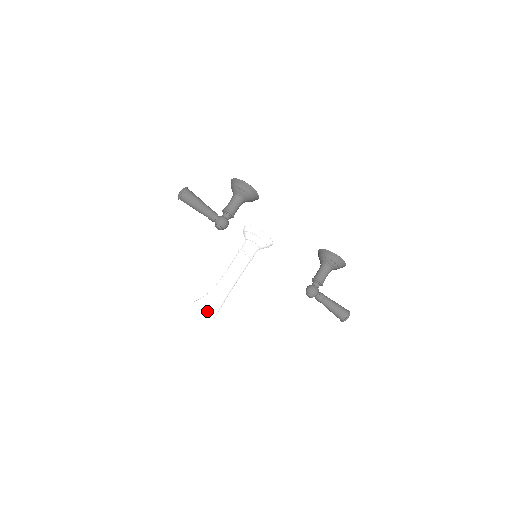
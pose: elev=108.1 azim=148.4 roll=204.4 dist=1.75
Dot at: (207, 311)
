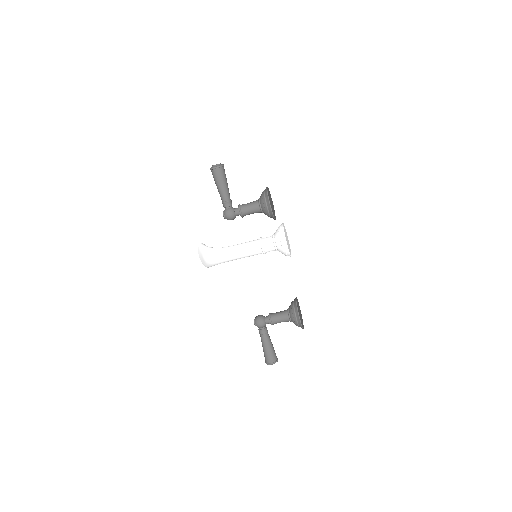
Dot at: (203, 259)
